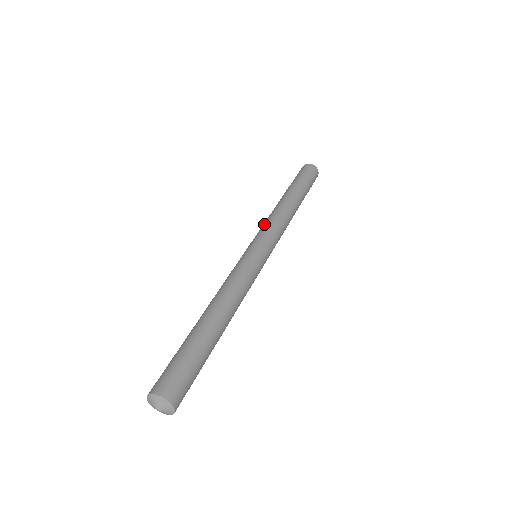
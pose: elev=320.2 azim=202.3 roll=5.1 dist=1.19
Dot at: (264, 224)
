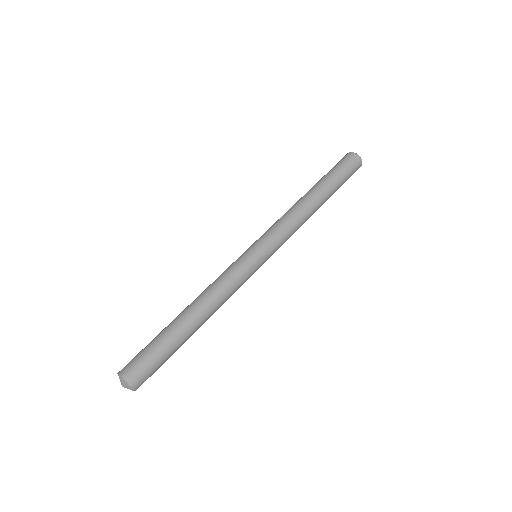
Dot at: (274, 223)
